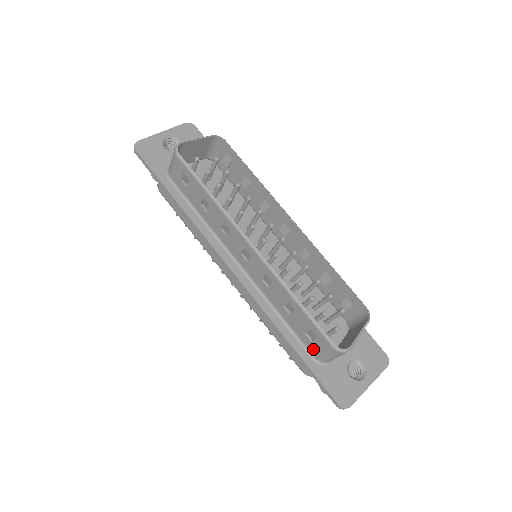
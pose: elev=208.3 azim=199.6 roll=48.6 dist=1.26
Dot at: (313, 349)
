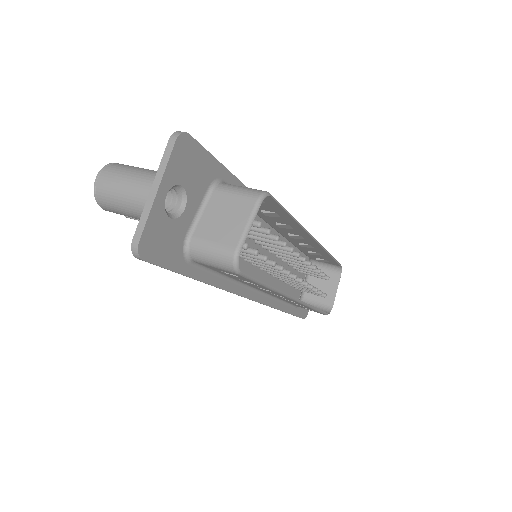
Dot at: (301, 307)
